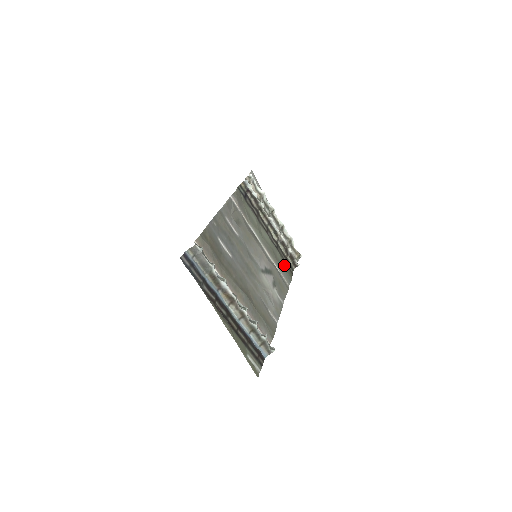
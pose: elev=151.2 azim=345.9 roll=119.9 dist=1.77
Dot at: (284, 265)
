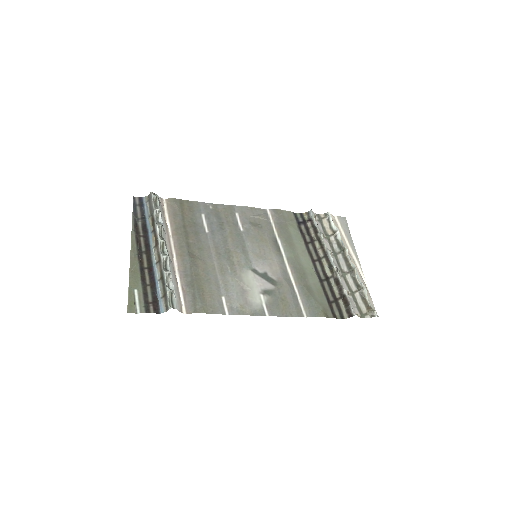
Dot at: (318, 297)
